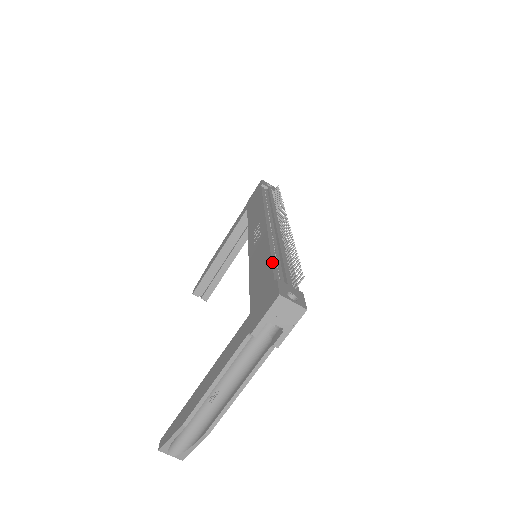
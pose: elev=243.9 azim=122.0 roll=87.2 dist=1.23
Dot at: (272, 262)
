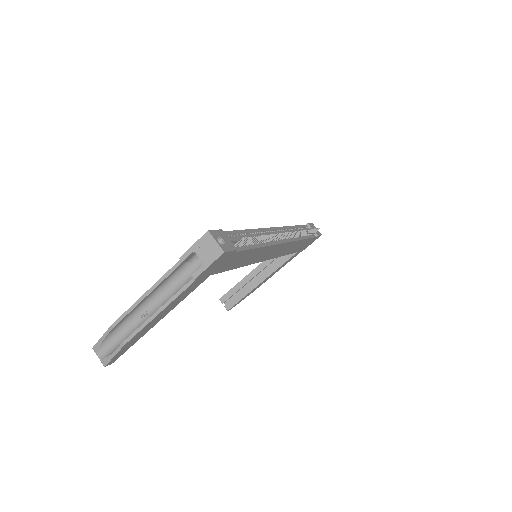
Dot at: (236, 230)
